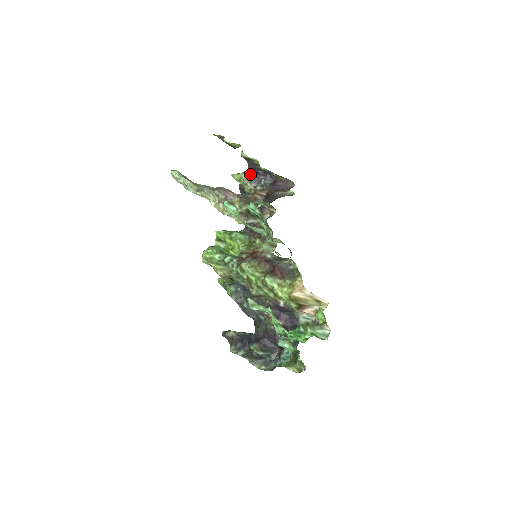
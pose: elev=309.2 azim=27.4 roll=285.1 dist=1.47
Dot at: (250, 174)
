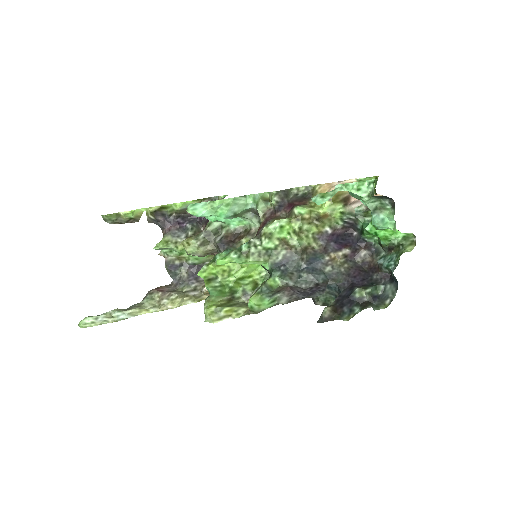
Dot at: (171, 230)
